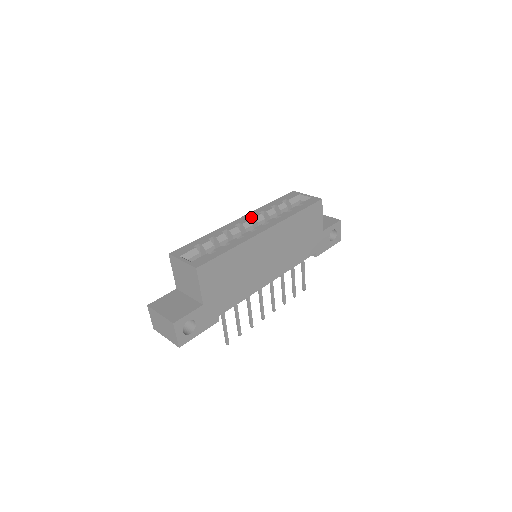
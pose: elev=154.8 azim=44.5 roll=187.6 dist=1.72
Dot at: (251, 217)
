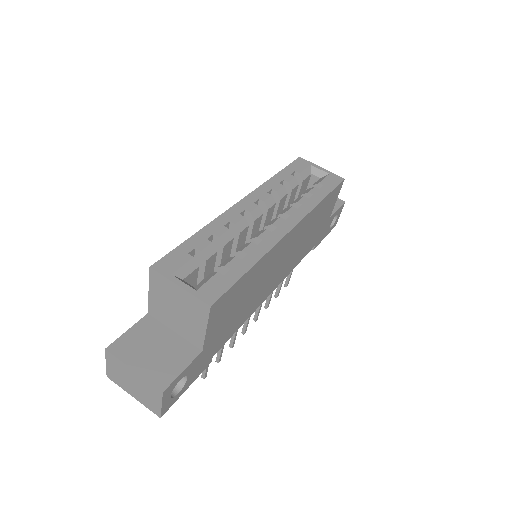
Dot at: (258, 199)
